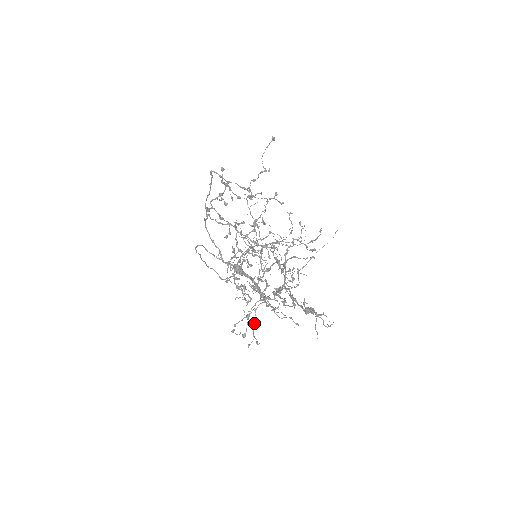
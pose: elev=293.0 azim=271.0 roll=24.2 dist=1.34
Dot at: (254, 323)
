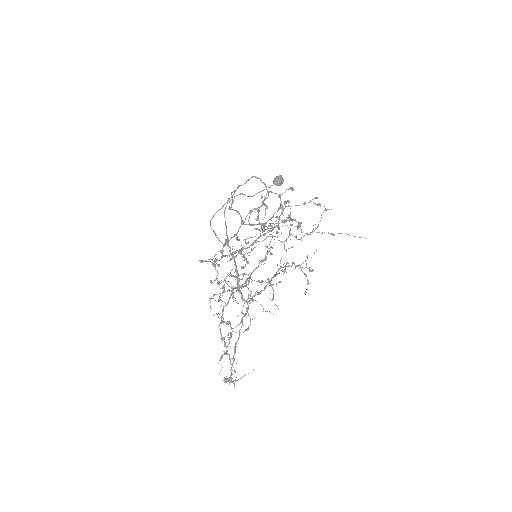
Dot at: occluded
